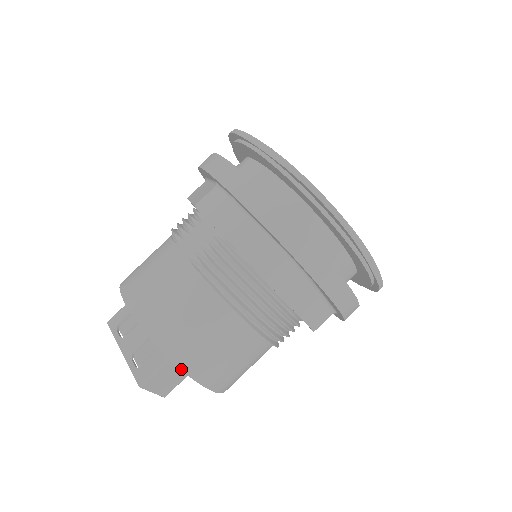
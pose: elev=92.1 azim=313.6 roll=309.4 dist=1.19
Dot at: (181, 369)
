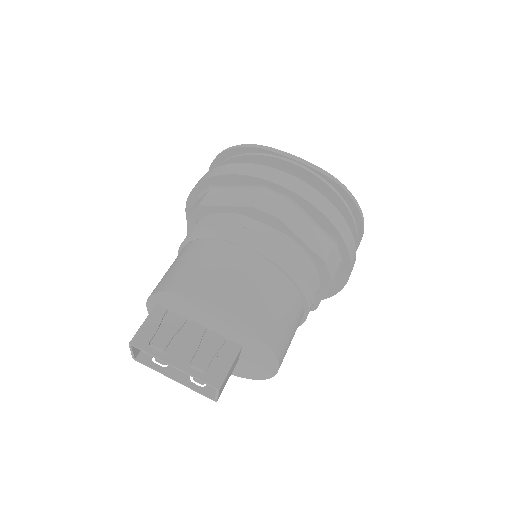
Dot at: (275, 353)
